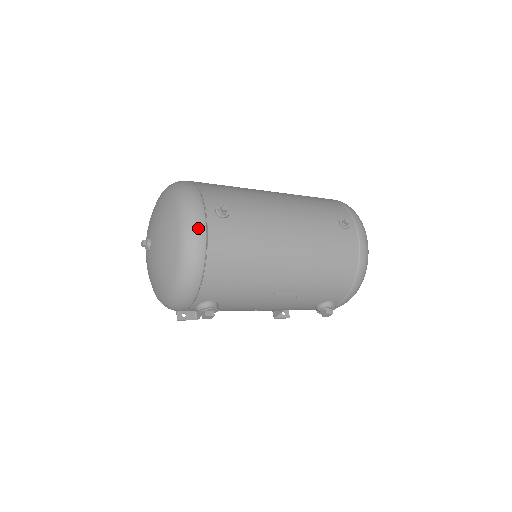
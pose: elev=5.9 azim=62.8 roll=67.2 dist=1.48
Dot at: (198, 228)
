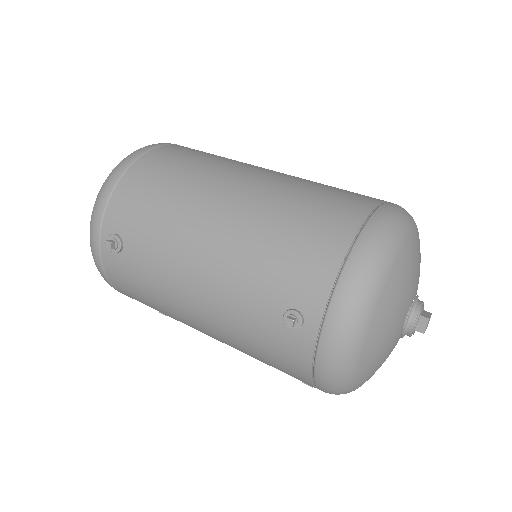
Dot at: (94, 254)
